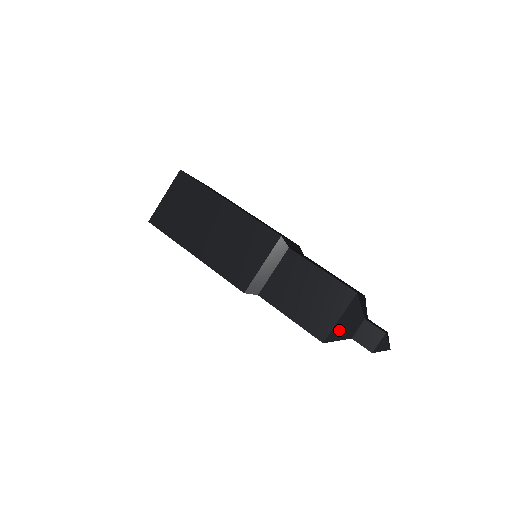
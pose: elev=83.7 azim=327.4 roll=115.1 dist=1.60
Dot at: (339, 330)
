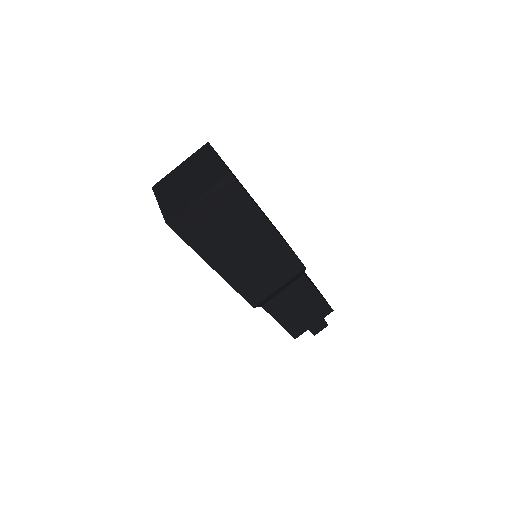
Dot at: occluded
